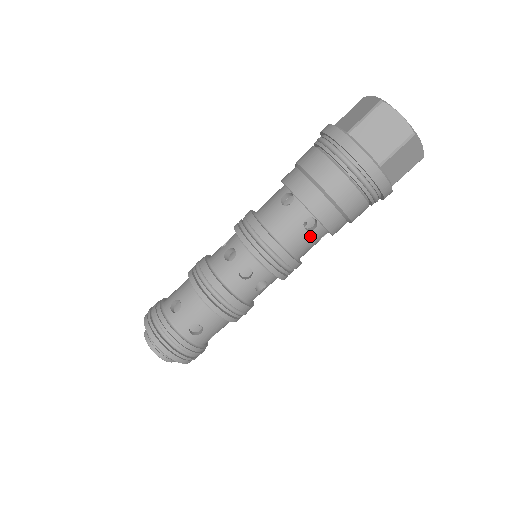
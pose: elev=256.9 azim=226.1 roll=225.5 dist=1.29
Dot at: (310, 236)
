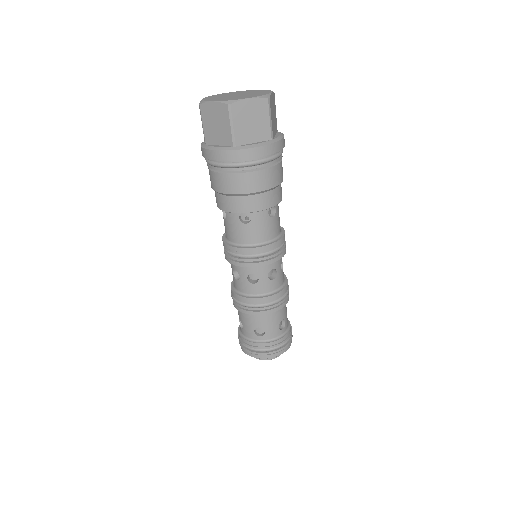
Dot at: (277, 215)
